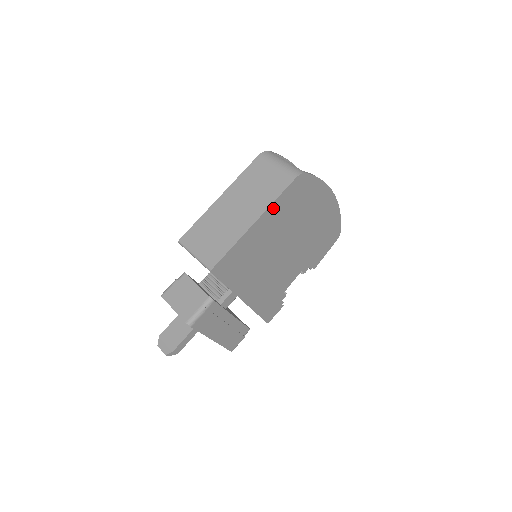
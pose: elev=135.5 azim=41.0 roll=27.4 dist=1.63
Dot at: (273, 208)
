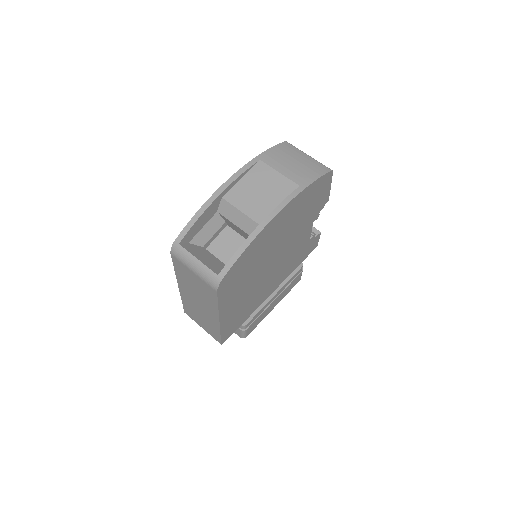
Dot at: (223, 305)
